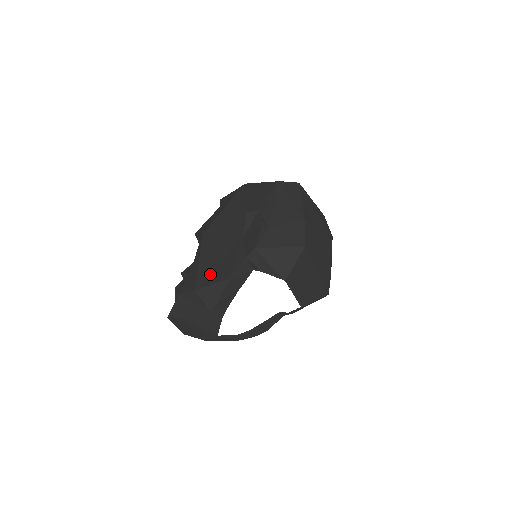
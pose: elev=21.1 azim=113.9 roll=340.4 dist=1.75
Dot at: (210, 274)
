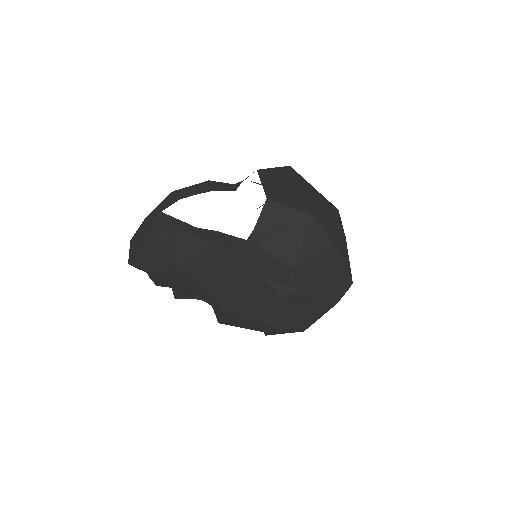
Dot at: occluded
